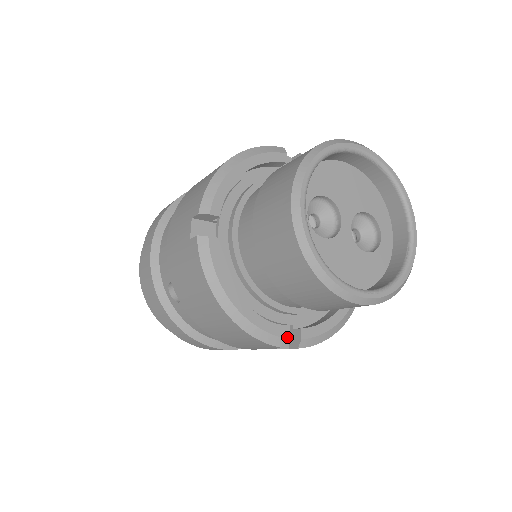
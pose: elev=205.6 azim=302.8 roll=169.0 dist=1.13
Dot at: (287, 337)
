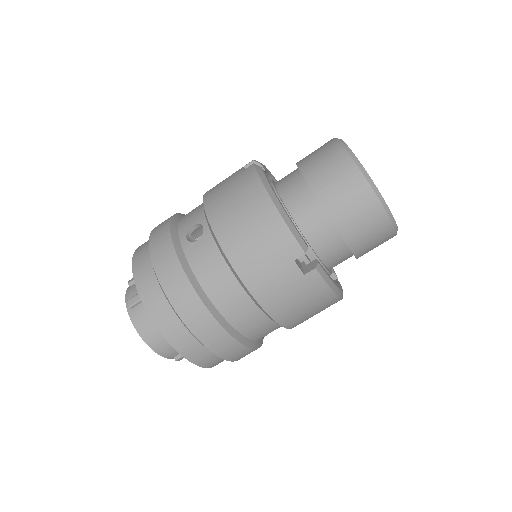
Dot at: (301, 268)
